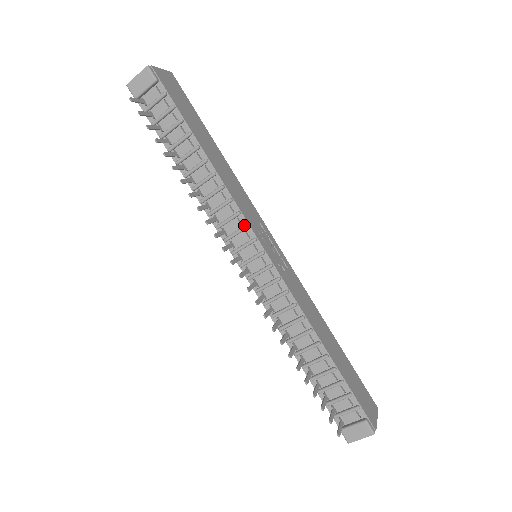
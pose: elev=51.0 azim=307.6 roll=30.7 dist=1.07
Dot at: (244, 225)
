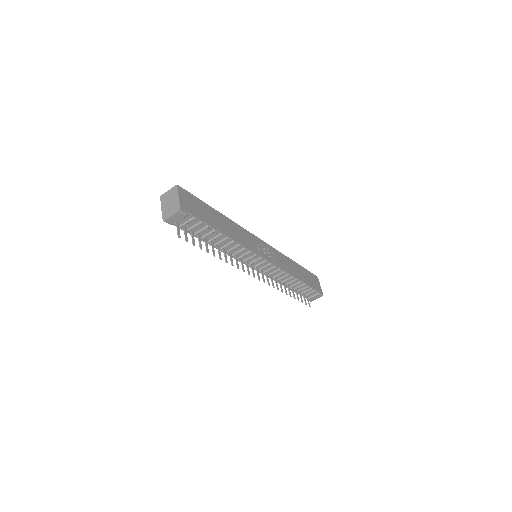
Dot at: (253, 254)
